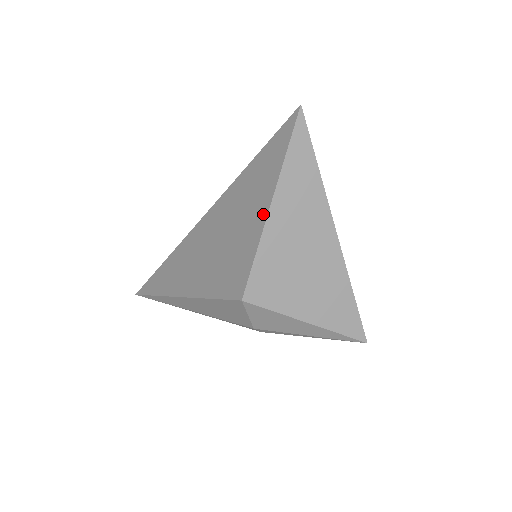
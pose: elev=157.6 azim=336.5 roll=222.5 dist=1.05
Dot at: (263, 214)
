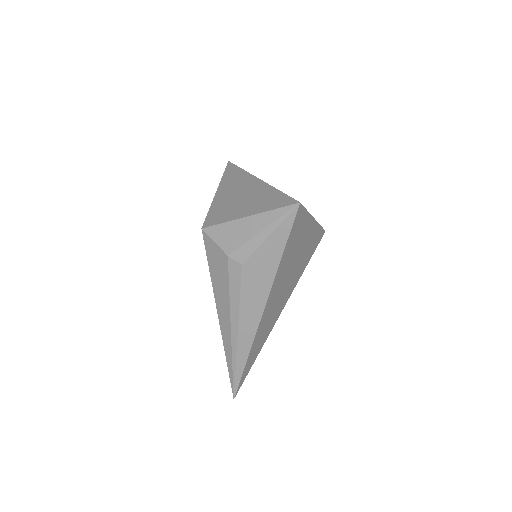
Dot at: occluded
